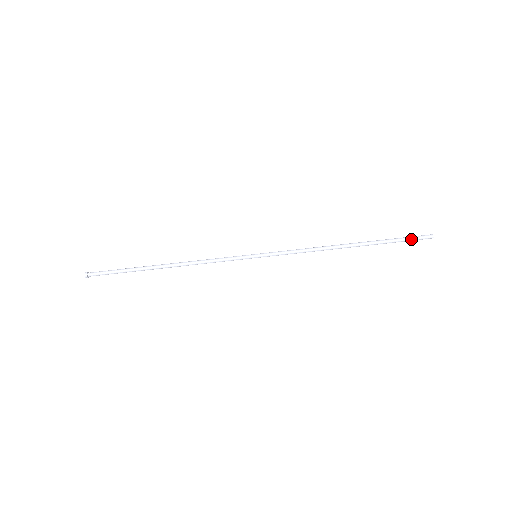
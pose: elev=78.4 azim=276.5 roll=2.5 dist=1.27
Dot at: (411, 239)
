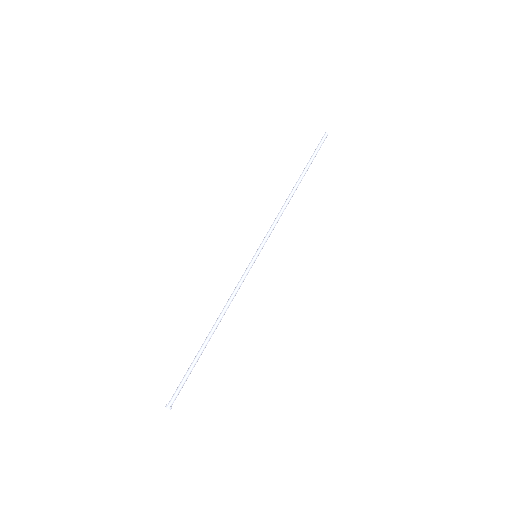
Dot at: (319, 147)
